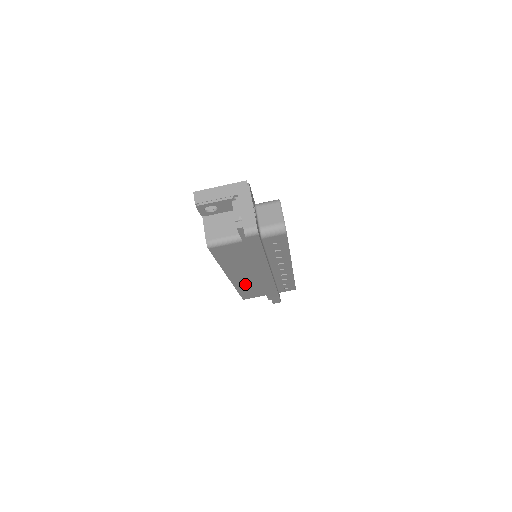
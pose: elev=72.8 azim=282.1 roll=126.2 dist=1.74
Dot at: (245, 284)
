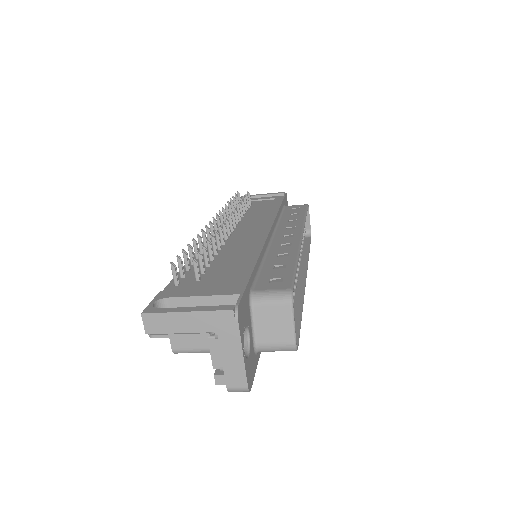
Dot at: occluded
